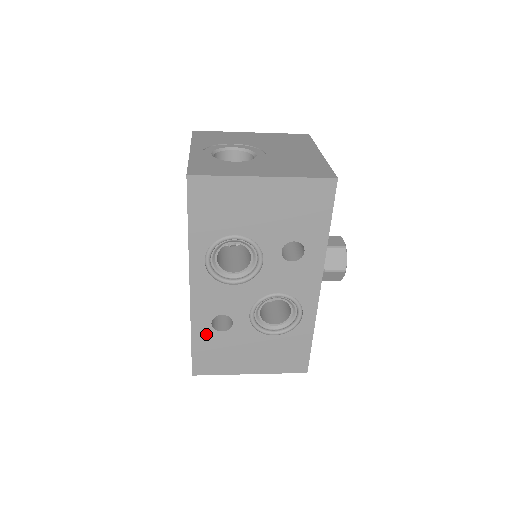
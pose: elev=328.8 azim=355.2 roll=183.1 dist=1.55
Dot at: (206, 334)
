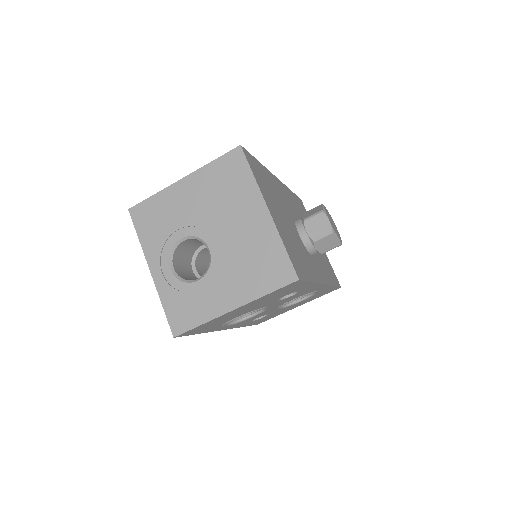
Dot at: (252, 322)
